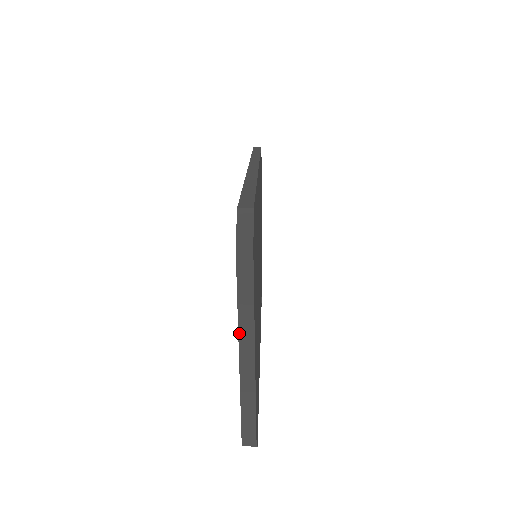
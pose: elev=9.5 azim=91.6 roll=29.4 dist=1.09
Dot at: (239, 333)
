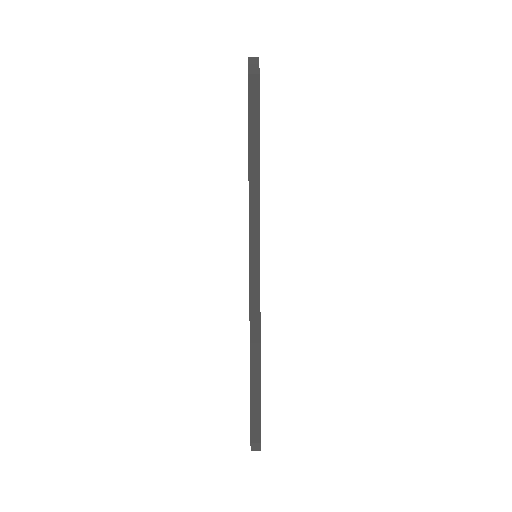
Dot at: occluded
